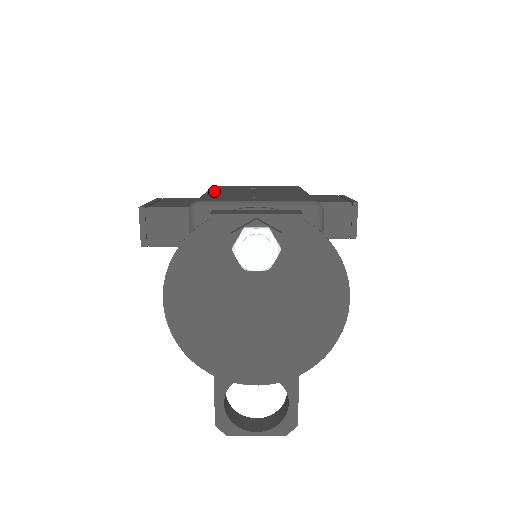
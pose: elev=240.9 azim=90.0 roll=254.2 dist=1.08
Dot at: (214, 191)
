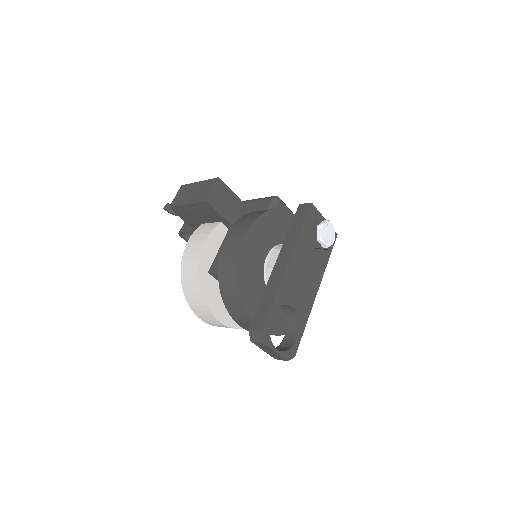
Dot at: occluded
